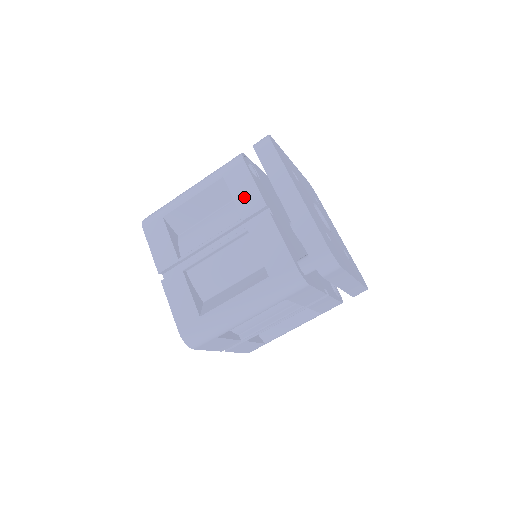
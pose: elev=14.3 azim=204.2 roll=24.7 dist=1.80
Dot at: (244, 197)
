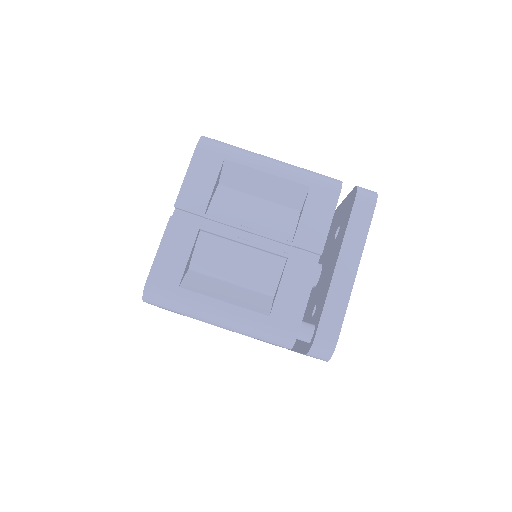
Dot at: (311, 226)
